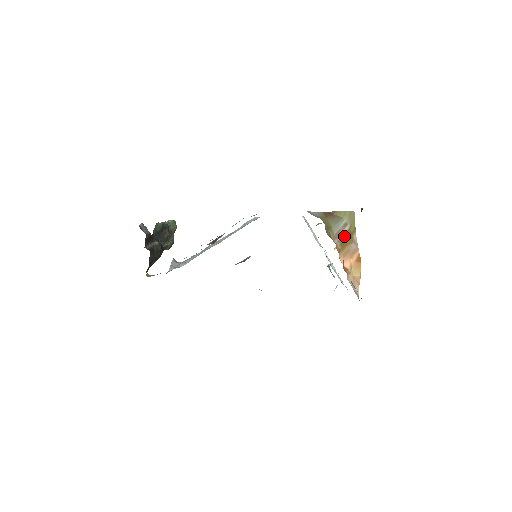
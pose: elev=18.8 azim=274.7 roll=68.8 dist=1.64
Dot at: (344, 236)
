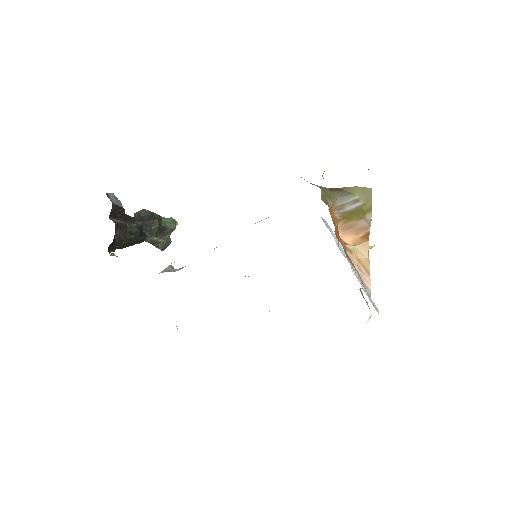
Dot at: (351, 210)
